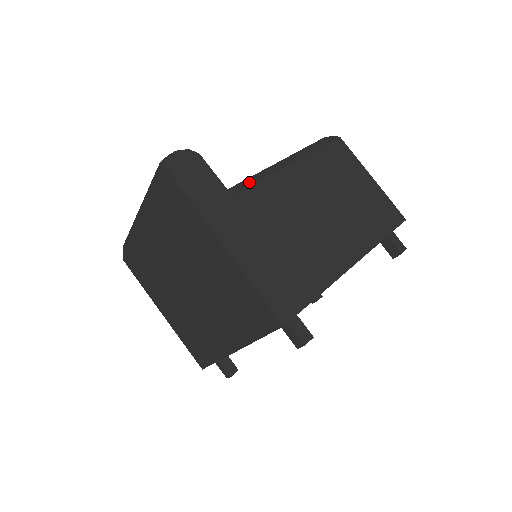
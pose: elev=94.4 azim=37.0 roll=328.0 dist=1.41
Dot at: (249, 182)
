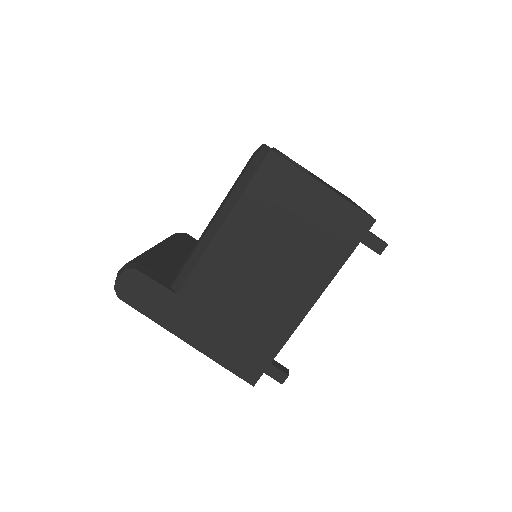
Dot at: (188, 269)
